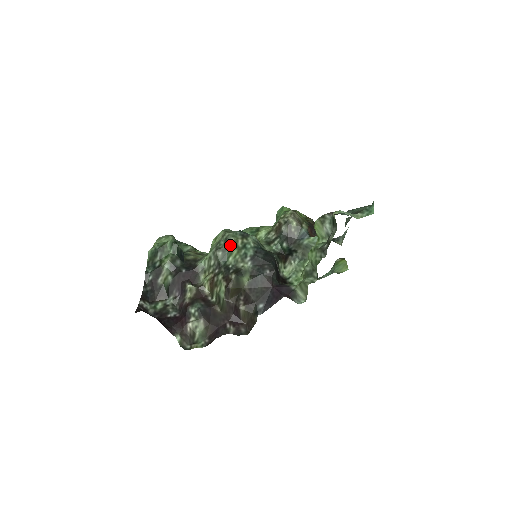
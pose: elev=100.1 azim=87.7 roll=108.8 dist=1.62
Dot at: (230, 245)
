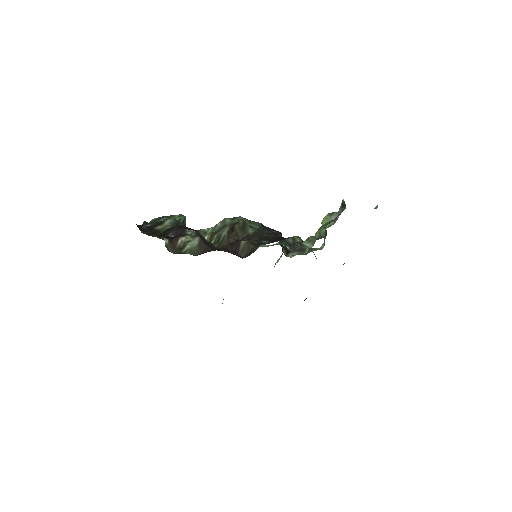
Dot at: (239, 219)
